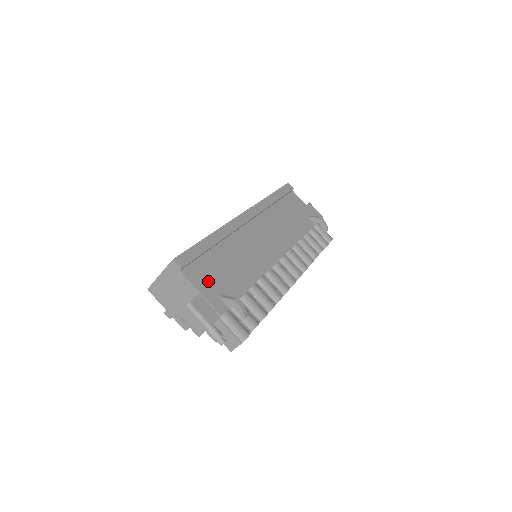
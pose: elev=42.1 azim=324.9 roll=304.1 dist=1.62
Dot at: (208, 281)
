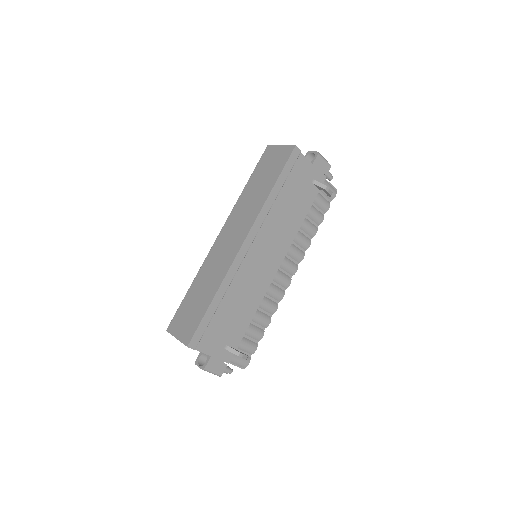
Dot at: (217, 342)
